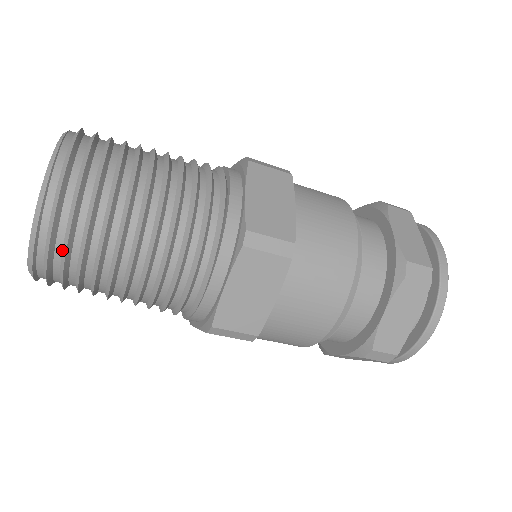
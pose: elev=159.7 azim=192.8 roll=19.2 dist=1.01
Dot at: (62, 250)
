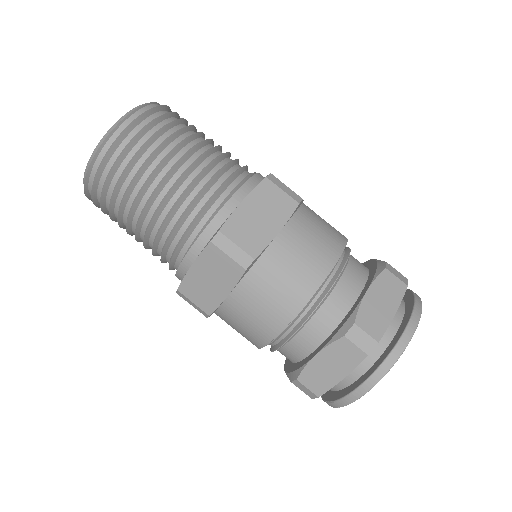
Dot at: (135, 135)
